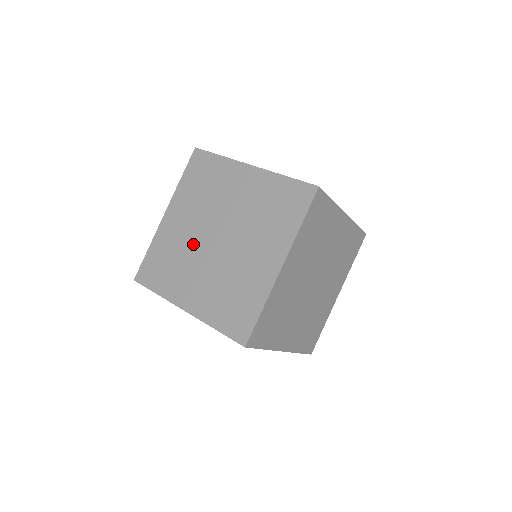
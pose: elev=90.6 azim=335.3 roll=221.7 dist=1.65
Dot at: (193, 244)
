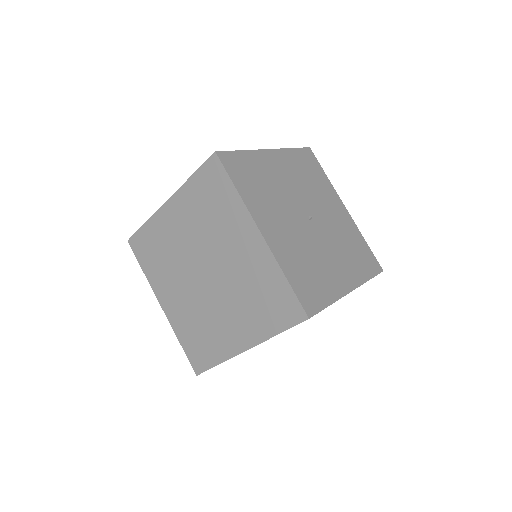
Dot at: (183, 259)
